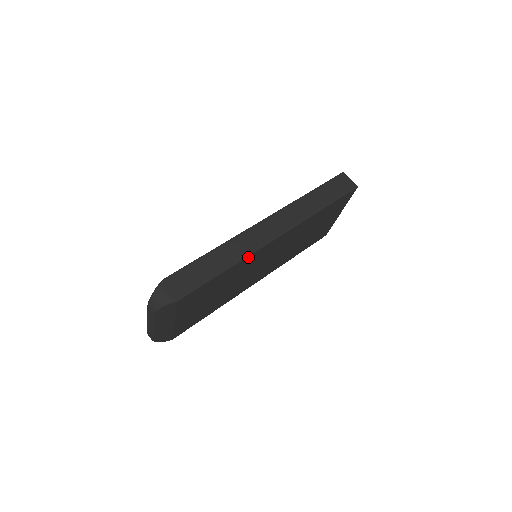
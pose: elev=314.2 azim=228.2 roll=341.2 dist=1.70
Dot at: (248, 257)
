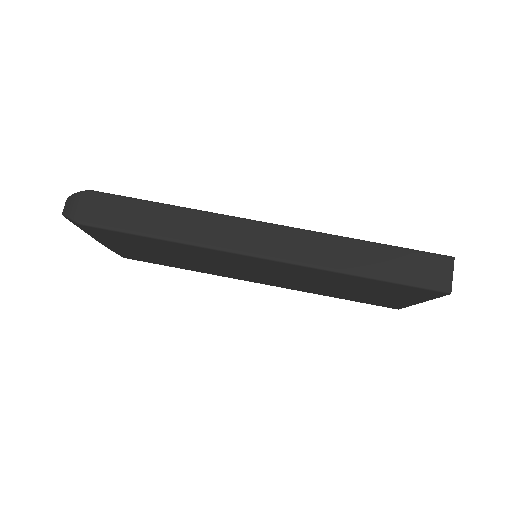
Dot at: (202, 247)
